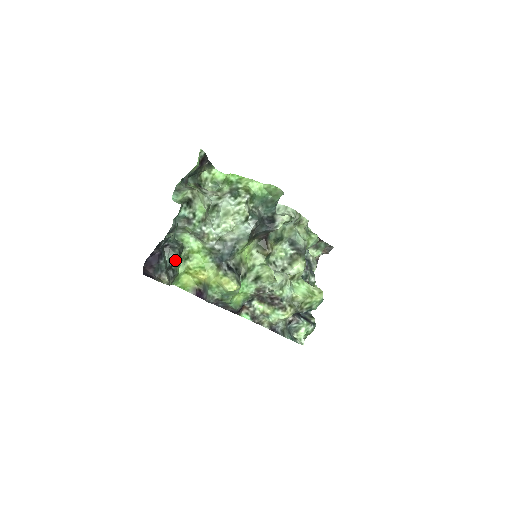
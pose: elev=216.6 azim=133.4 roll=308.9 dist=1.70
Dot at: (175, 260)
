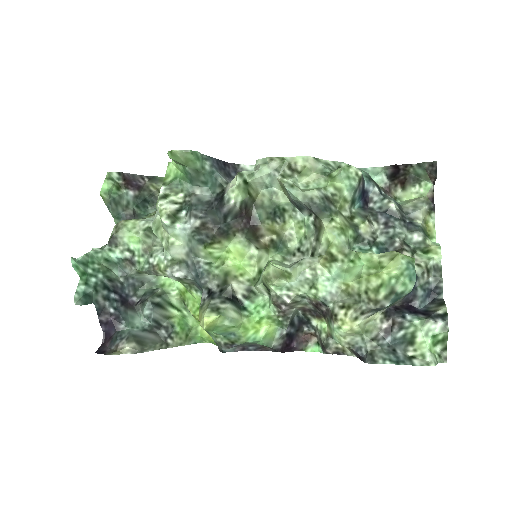
Dot at: (155, 315)
